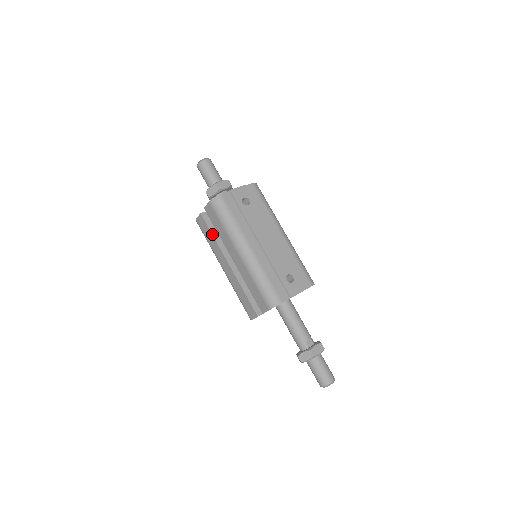
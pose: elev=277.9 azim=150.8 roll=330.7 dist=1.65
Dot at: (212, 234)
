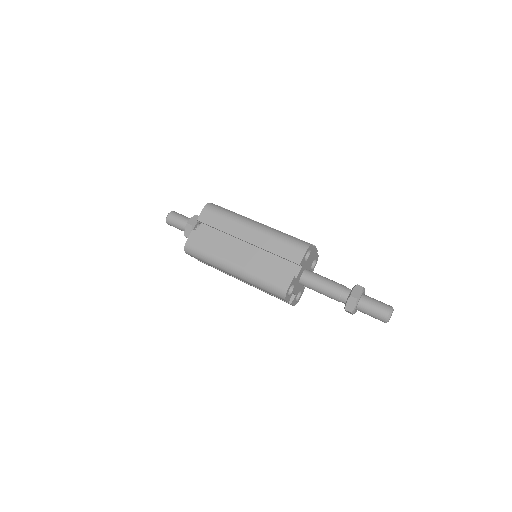
Dot at: occluded
